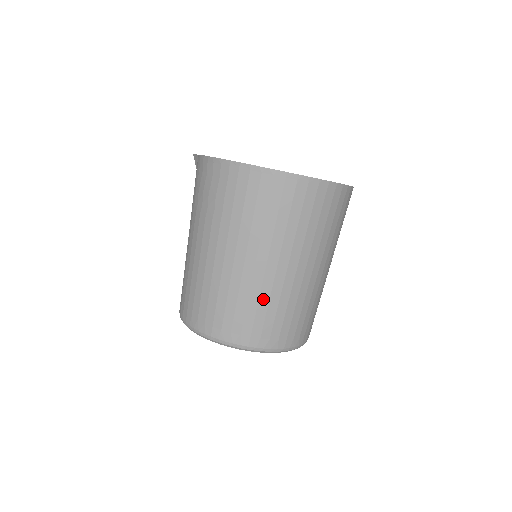
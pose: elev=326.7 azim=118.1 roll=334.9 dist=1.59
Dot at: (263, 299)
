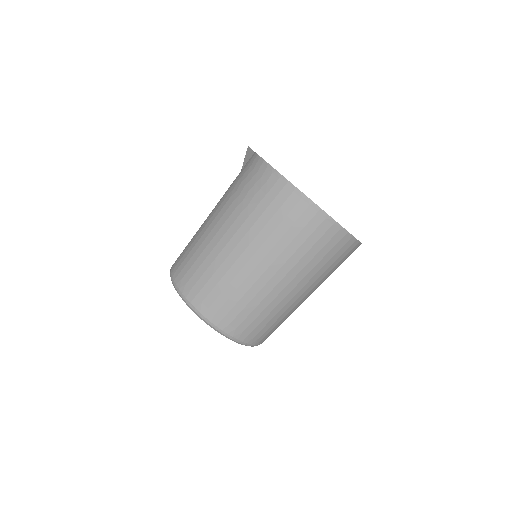
Dot at: (248, 295)
